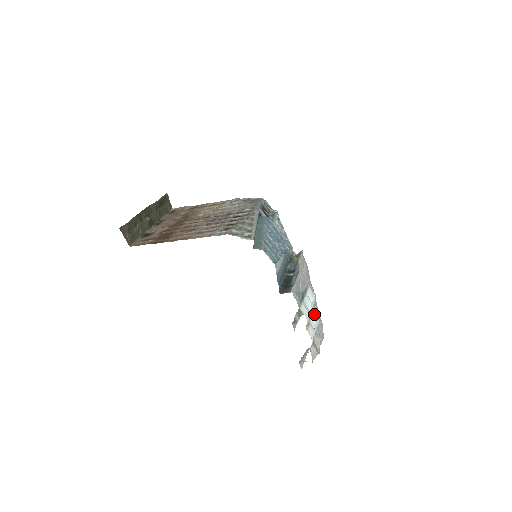
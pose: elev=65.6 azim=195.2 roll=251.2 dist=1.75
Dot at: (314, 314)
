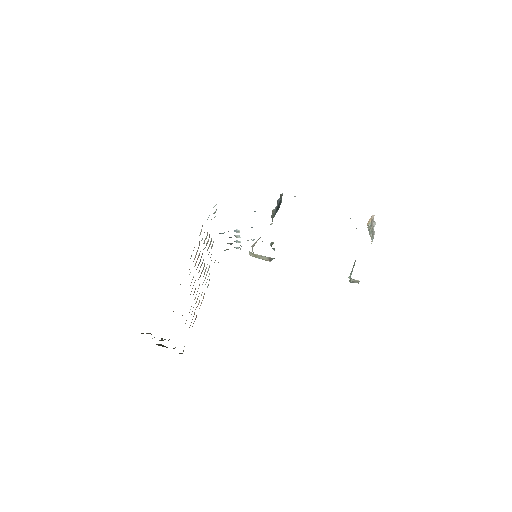
Dot at: occluded
